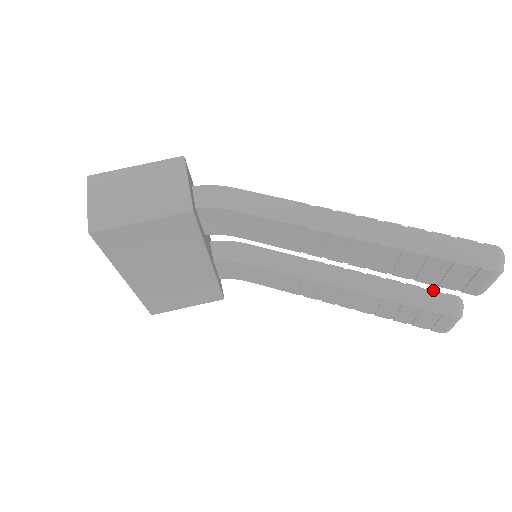
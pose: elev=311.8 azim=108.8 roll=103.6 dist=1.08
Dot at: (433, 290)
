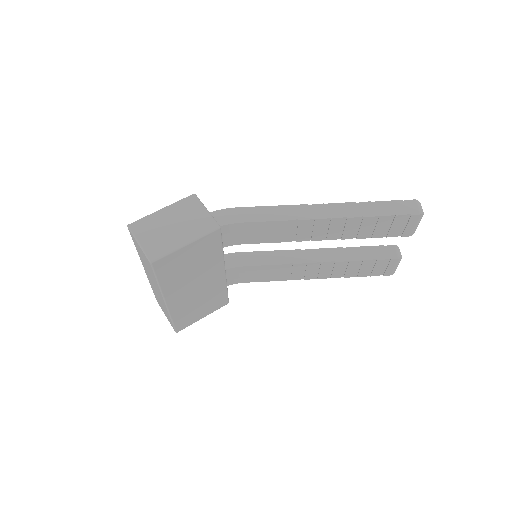
Dot at: (378, 246)
